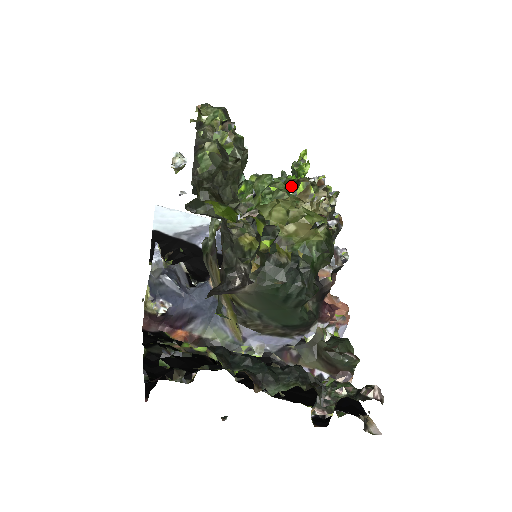
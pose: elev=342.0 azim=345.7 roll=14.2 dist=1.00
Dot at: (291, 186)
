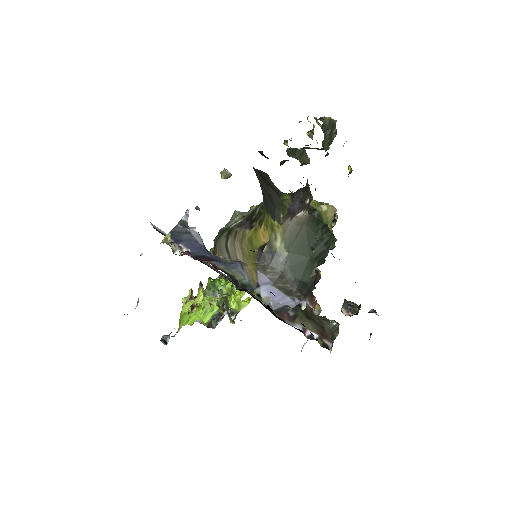
Dot at: occluded
